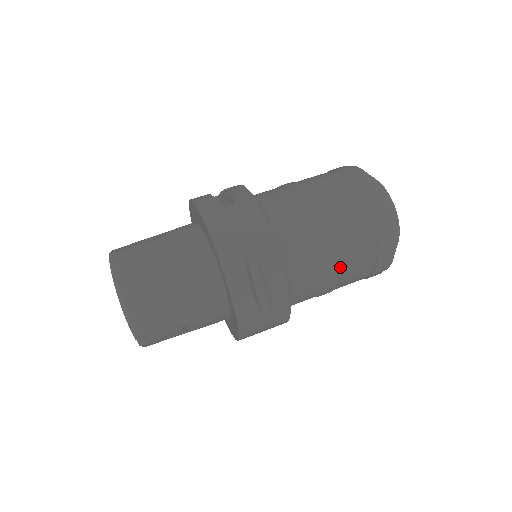
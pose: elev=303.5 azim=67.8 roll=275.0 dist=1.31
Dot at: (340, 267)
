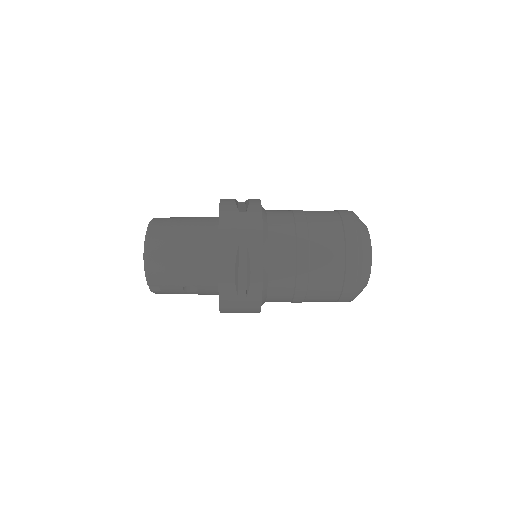
Dot at: (310, 284)
